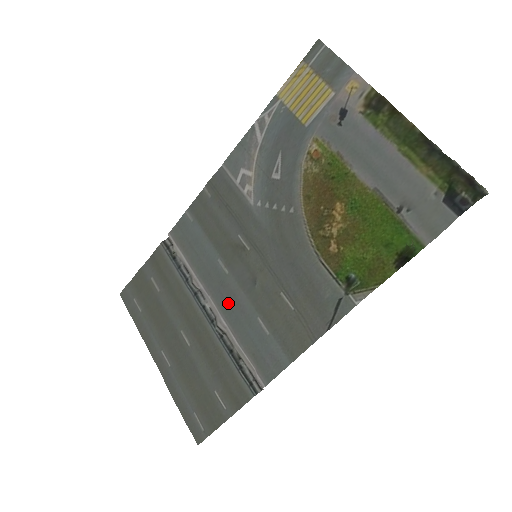
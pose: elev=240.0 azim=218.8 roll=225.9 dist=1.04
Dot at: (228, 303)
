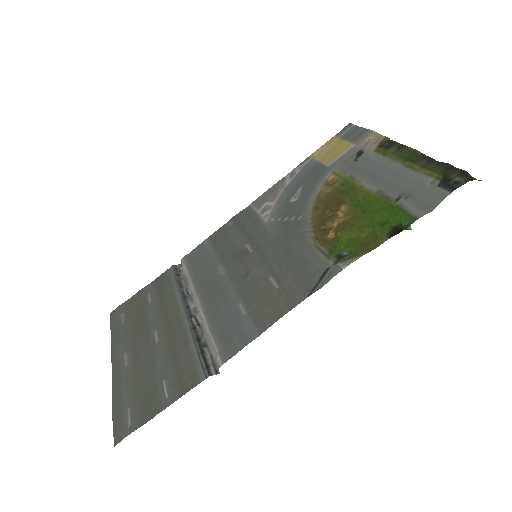
Dot at: (214, 297)
